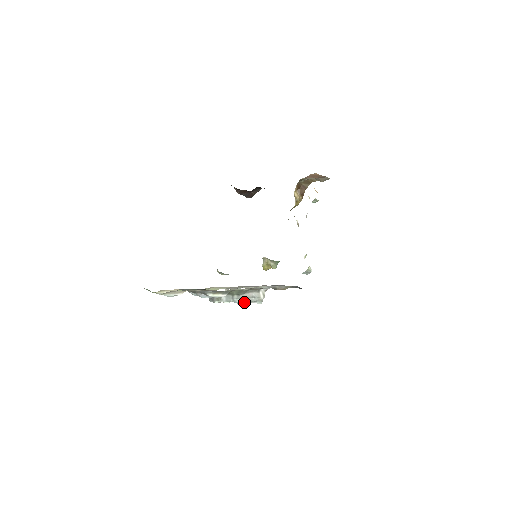
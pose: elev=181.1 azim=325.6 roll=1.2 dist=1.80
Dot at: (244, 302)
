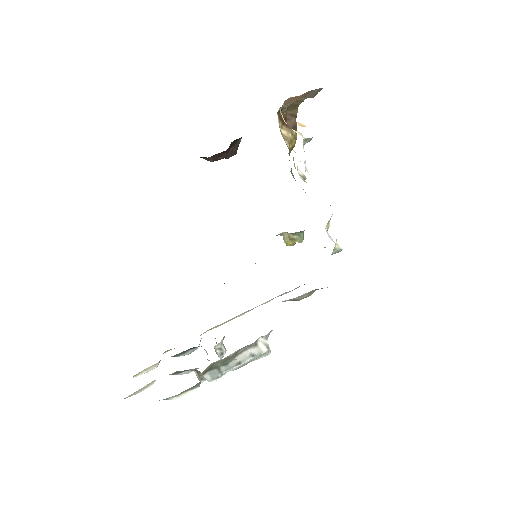
Dot at: (242, 365)
